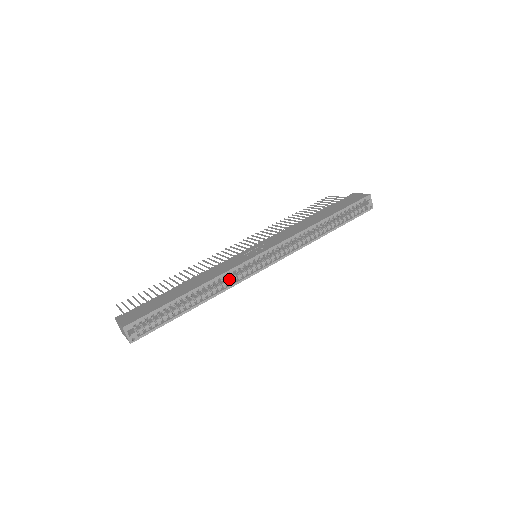
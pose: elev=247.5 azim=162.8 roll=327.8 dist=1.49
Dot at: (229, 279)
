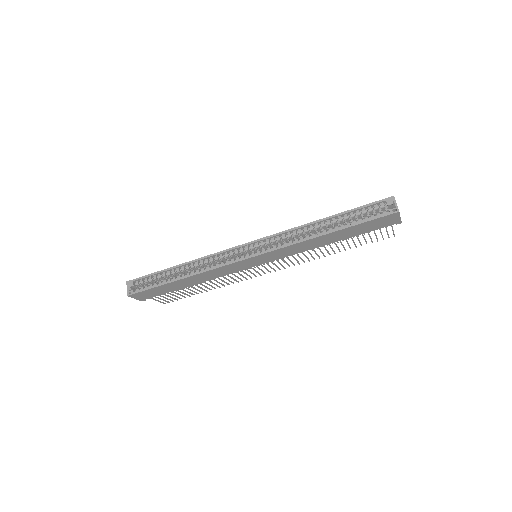
Dot at: (215, 265)
